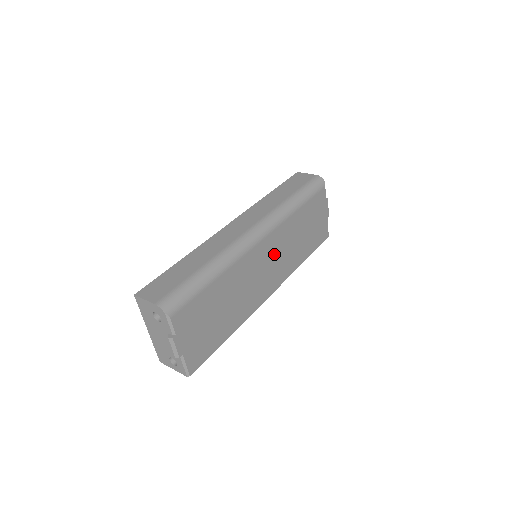
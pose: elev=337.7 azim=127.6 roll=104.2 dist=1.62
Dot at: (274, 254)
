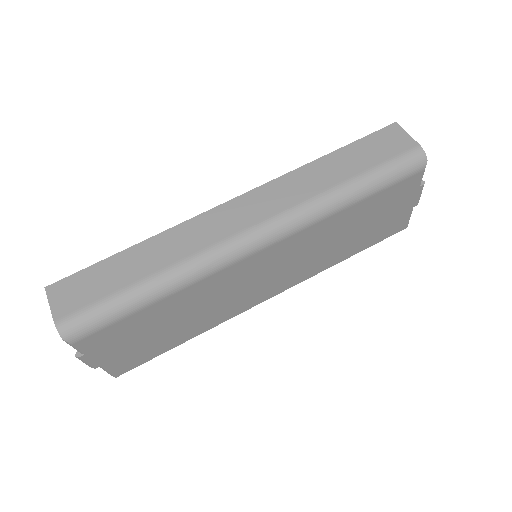
Dot at: (285, 260)
